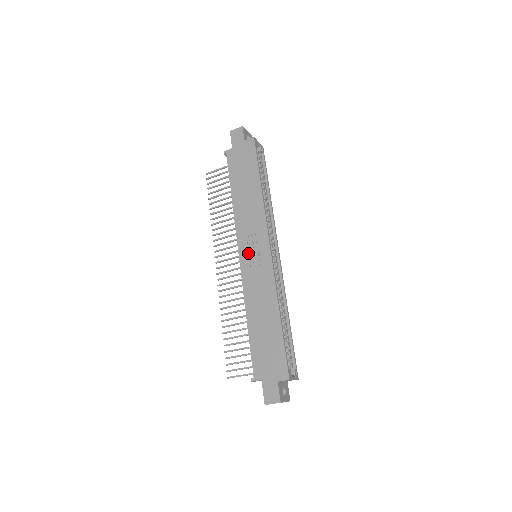
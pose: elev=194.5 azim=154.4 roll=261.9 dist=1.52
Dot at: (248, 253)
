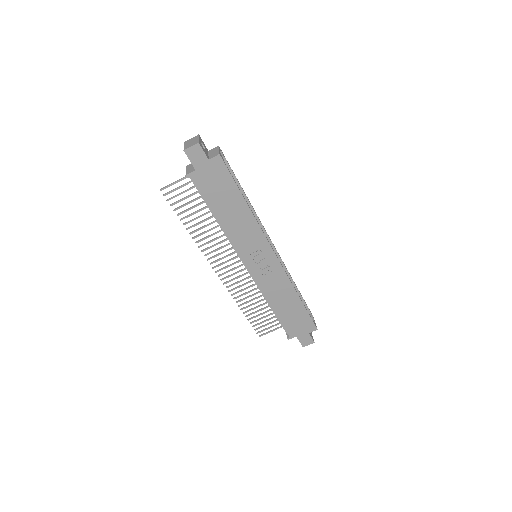
Dot at: (255, 263)
